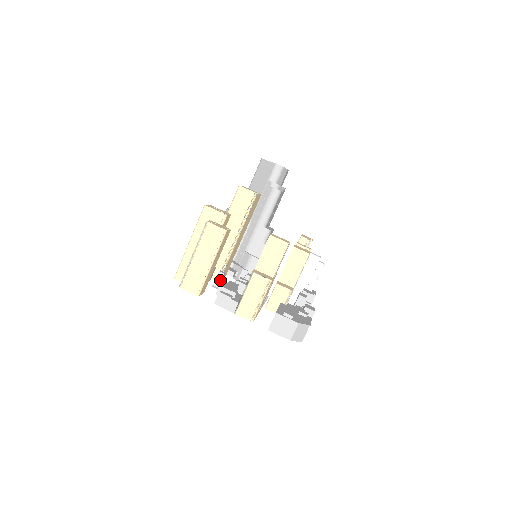
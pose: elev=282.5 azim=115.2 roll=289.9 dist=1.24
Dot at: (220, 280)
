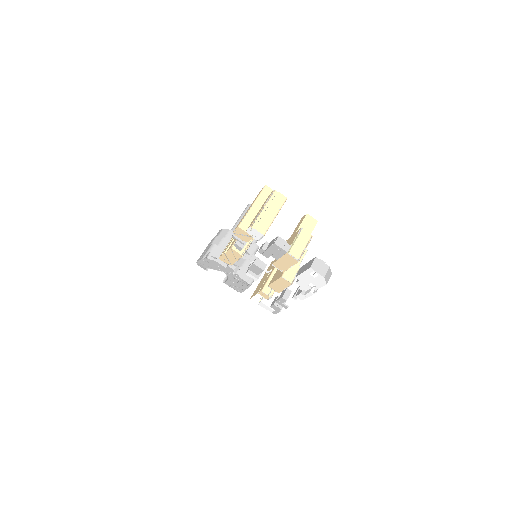
Dot at: (252, 249)
